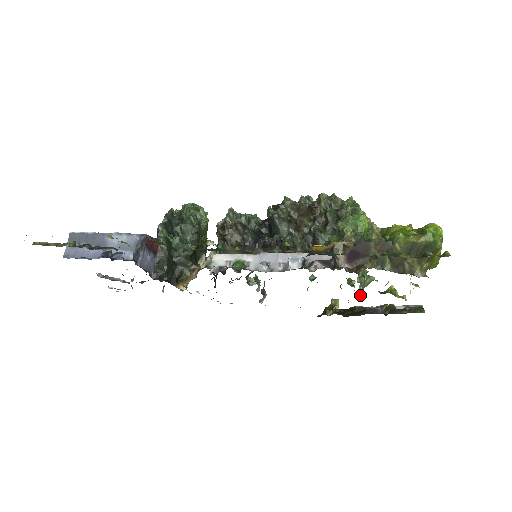
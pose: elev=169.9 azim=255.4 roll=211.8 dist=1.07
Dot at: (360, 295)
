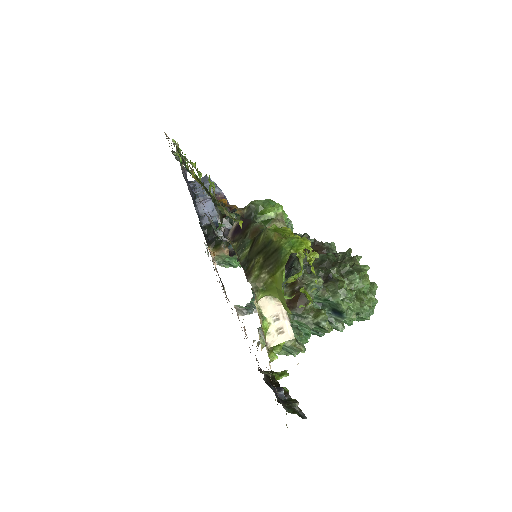
Dot at: occluded
